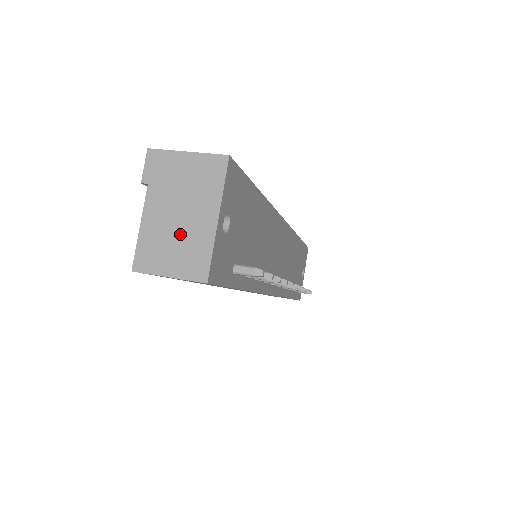
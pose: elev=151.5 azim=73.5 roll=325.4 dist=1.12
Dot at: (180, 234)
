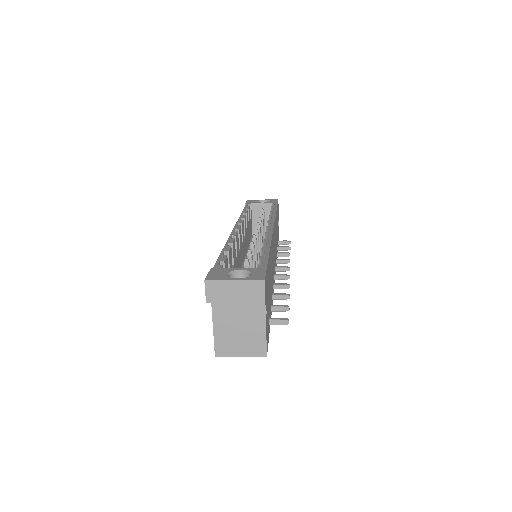
Dot at: (242, 332)
